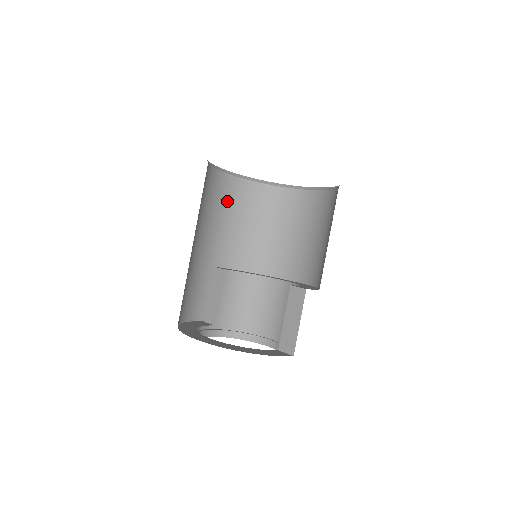
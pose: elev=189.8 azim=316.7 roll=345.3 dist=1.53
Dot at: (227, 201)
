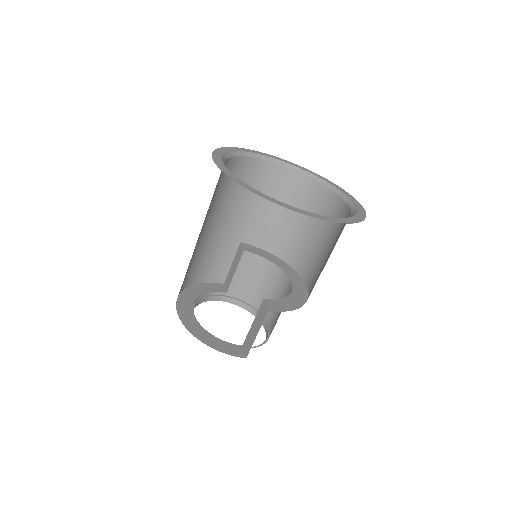
Dot at: (264, 187)
